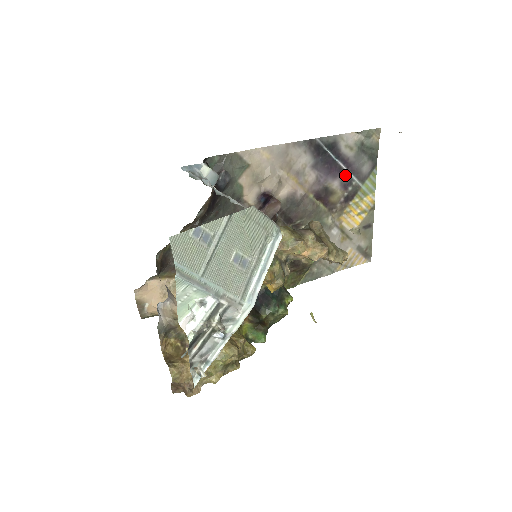
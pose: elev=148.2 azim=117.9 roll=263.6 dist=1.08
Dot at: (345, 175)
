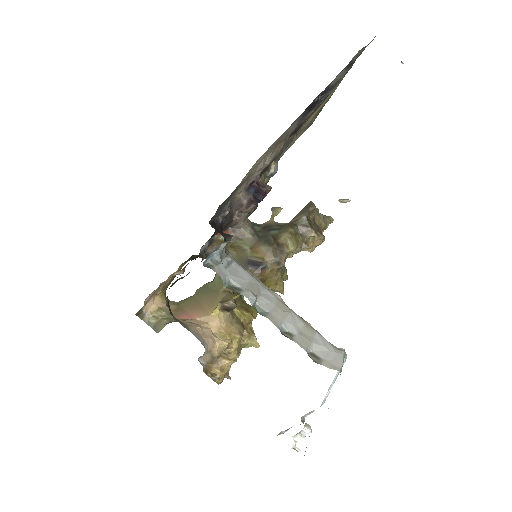
Dot at: occluded
